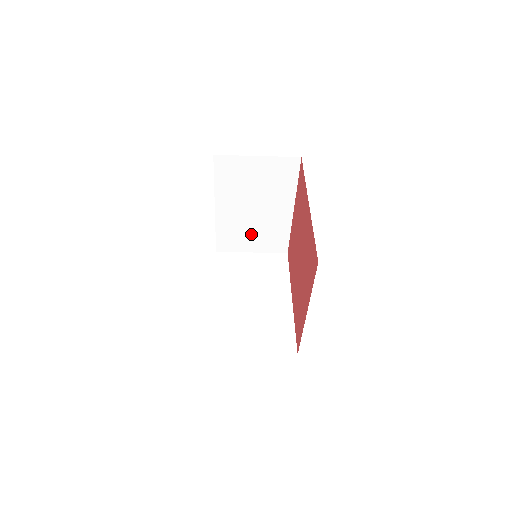
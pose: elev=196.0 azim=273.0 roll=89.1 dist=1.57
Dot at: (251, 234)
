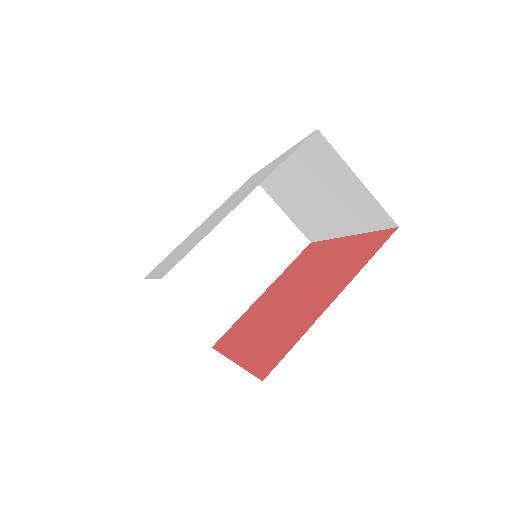
Dot at: (201, 287)
